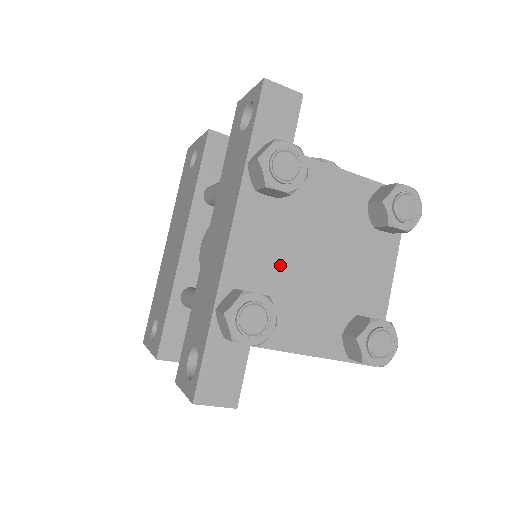
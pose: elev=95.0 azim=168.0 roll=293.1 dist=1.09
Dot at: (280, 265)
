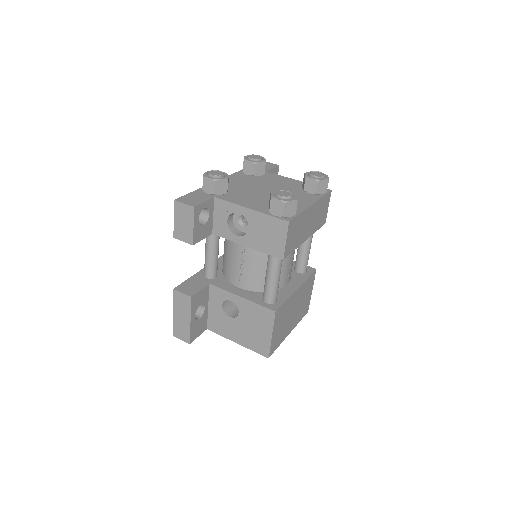
Dot at: (244, 187)
